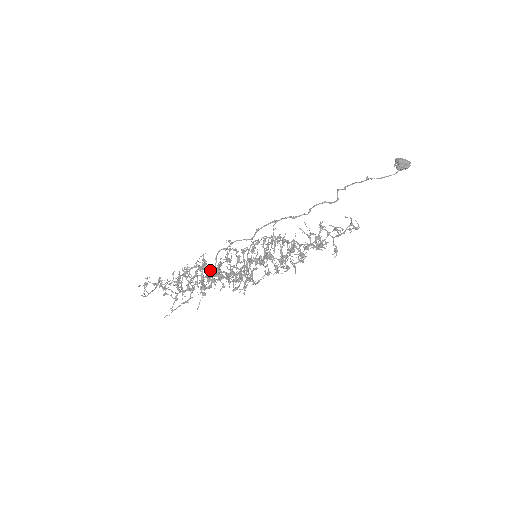
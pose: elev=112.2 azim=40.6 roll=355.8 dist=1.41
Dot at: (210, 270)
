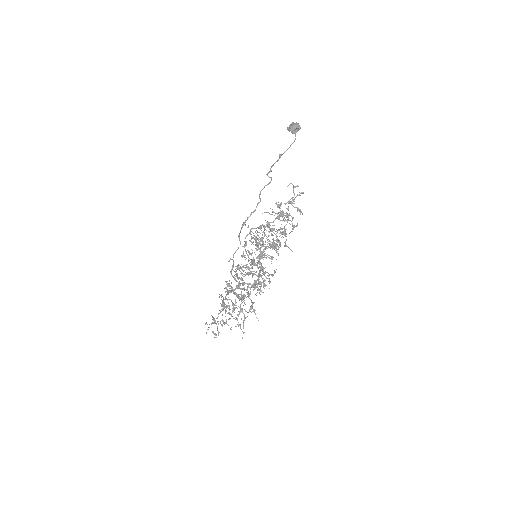
Dot at: occluded
